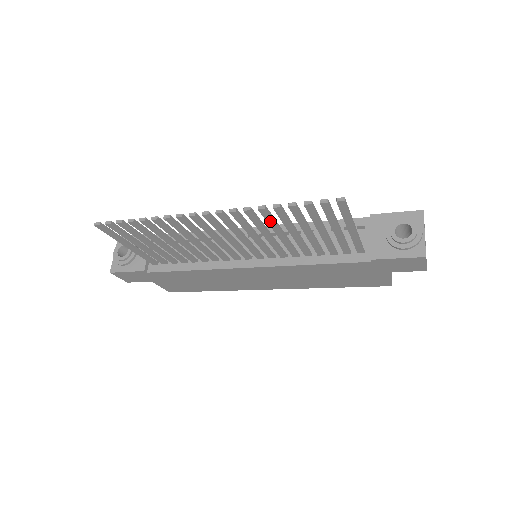
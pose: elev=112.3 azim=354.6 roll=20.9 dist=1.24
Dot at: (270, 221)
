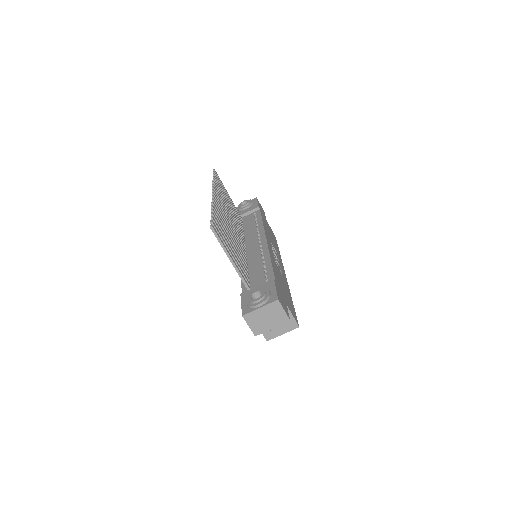
Dot at: occluded
